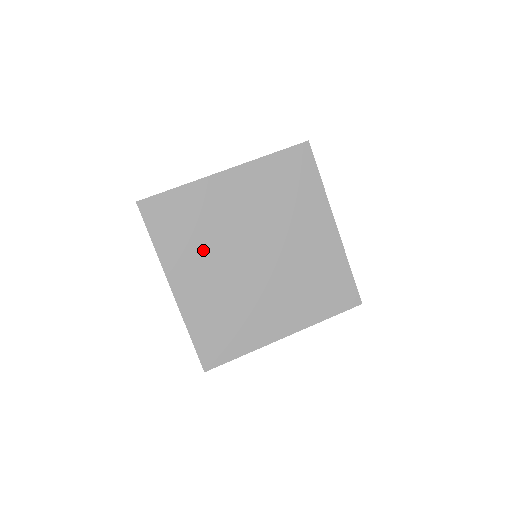
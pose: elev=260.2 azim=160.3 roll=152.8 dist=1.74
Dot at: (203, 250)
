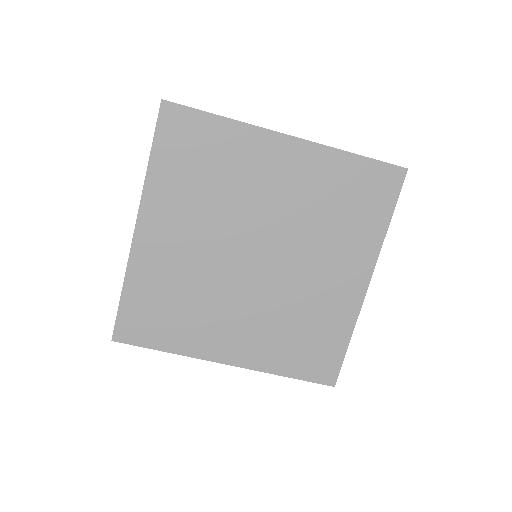
Dot at: (208, 308)
